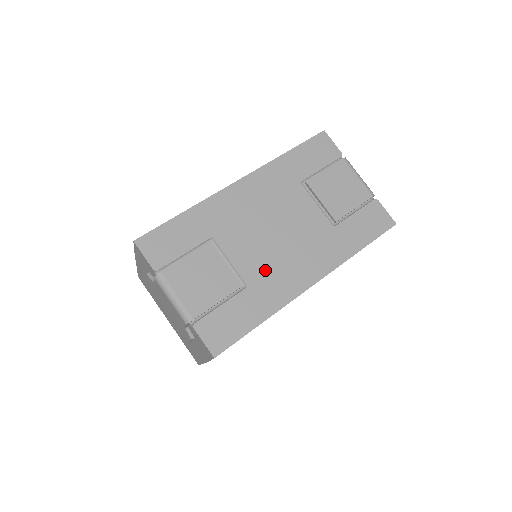
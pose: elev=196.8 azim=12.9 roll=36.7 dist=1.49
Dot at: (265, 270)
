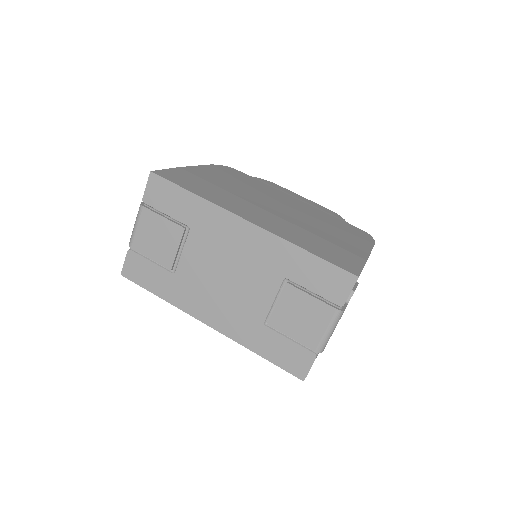
Dot at: (193, 282)
